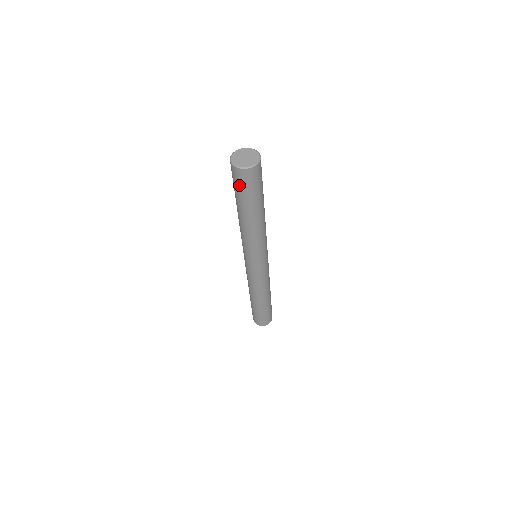
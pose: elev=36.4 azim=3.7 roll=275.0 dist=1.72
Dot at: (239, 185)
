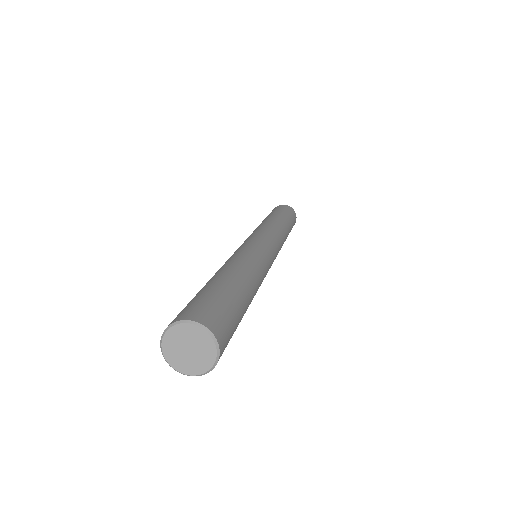
Dot at: occluded
